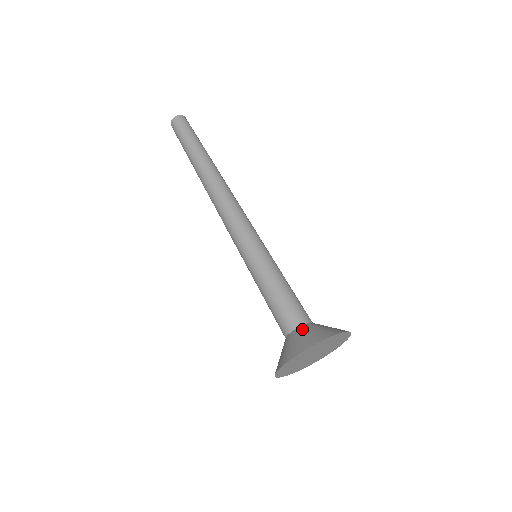
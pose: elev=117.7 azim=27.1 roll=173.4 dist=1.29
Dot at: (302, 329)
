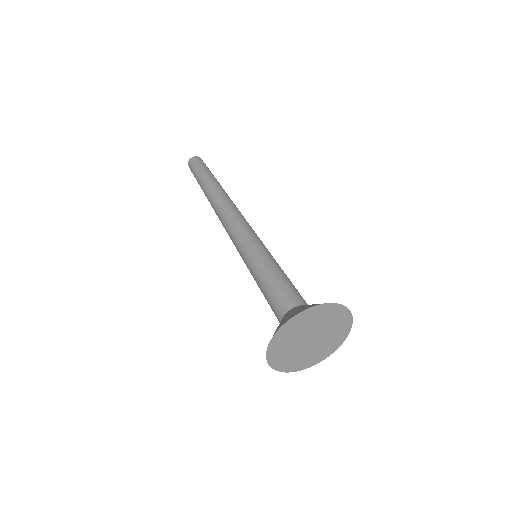
Dot at: (296, 307)
